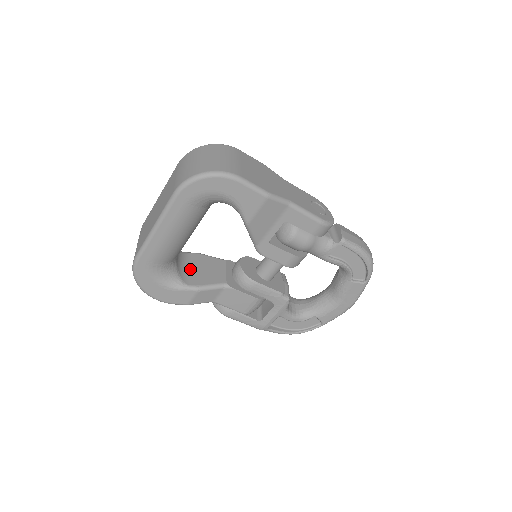
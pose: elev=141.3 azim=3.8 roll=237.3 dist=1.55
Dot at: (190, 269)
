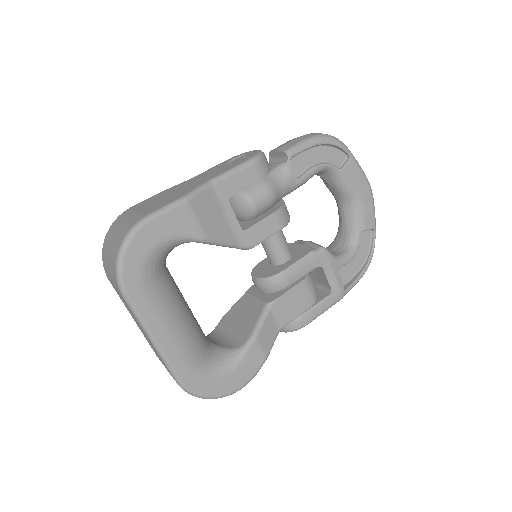
Dot at: (231, 334)
